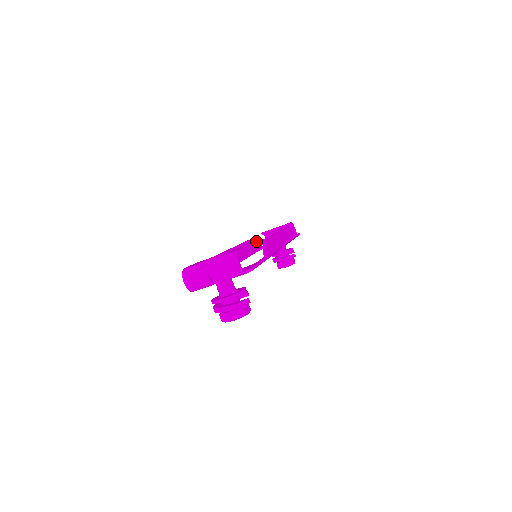
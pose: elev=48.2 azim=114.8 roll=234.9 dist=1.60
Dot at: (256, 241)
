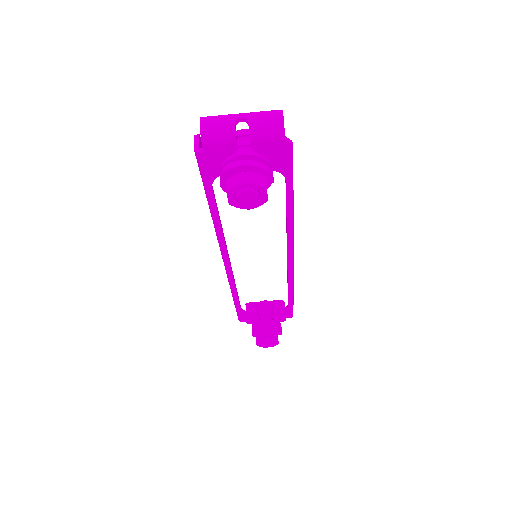
Dot at: occluded
